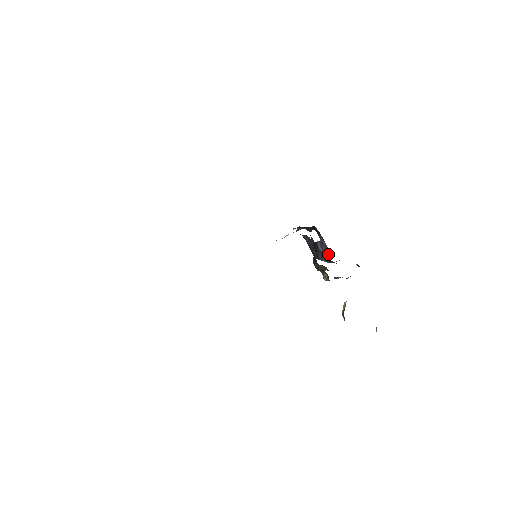
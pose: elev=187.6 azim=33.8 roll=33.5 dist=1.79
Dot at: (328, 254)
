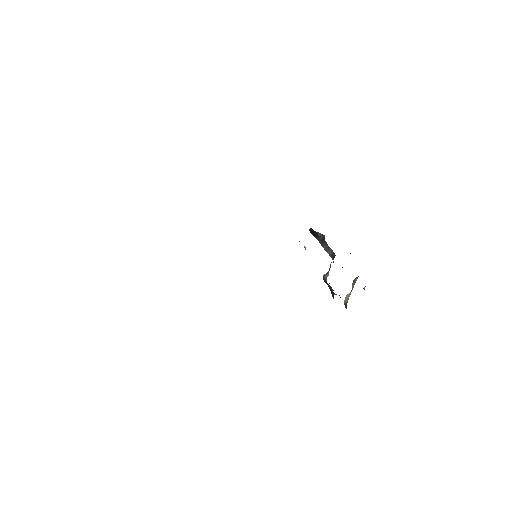
Dot at: (332, 253)
